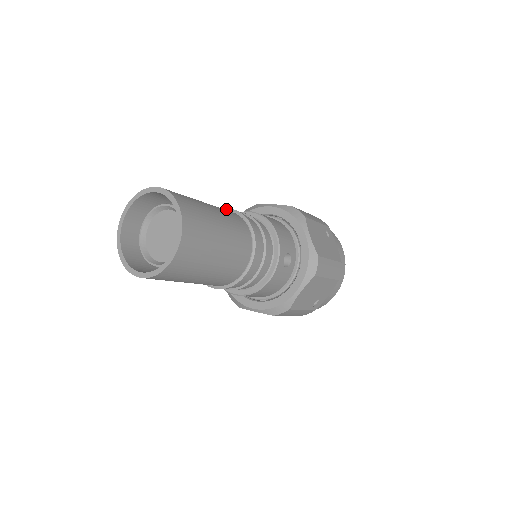
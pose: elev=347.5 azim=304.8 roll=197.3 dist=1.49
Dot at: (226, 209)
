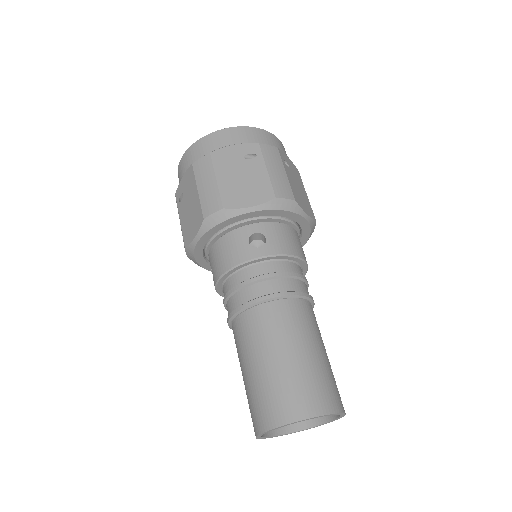
Dot at: (270, 300)
